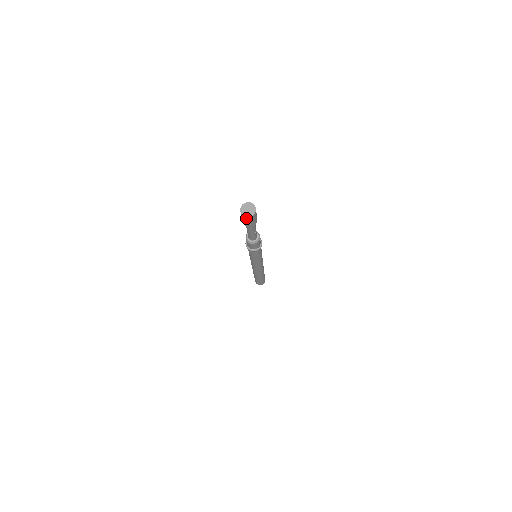
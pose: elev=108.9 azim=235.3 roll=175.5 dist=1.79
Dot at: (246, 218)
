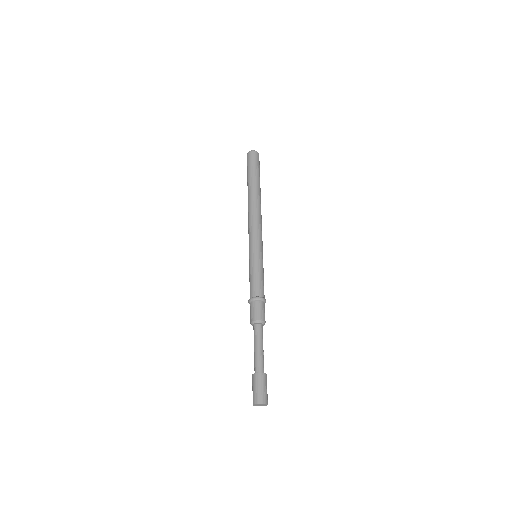
Dot at: occluded
